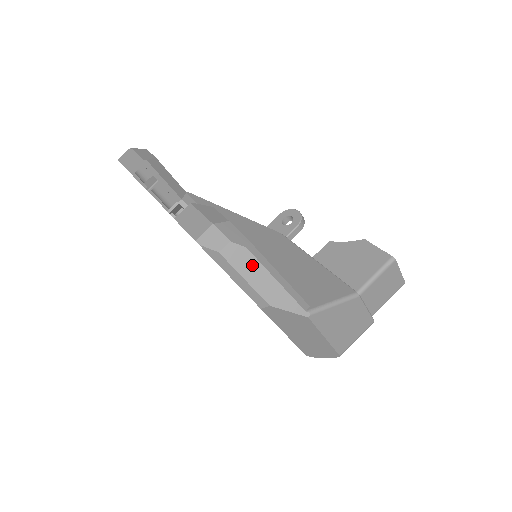
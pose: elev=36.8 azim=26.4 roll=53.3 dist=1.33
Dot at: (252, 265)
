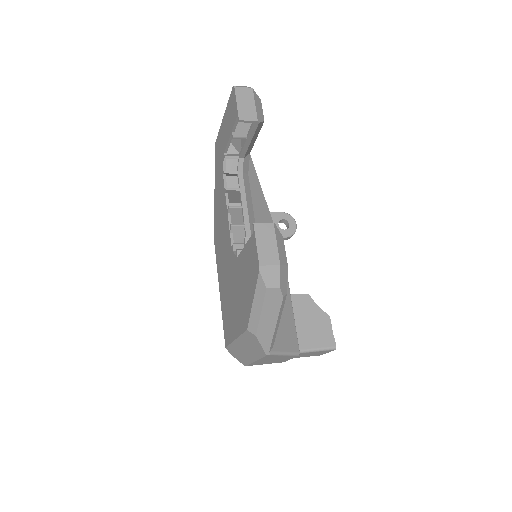
Dot at: (274, 309)
